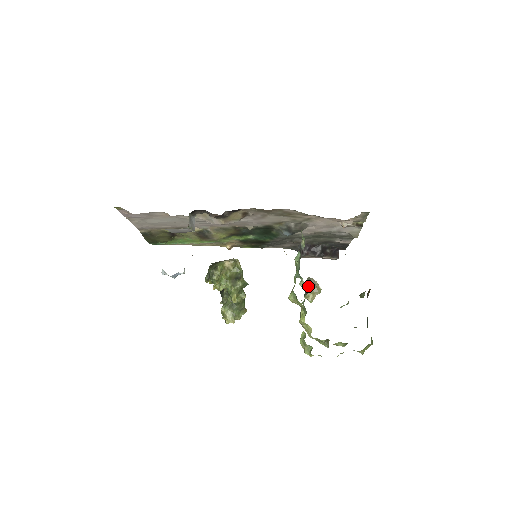
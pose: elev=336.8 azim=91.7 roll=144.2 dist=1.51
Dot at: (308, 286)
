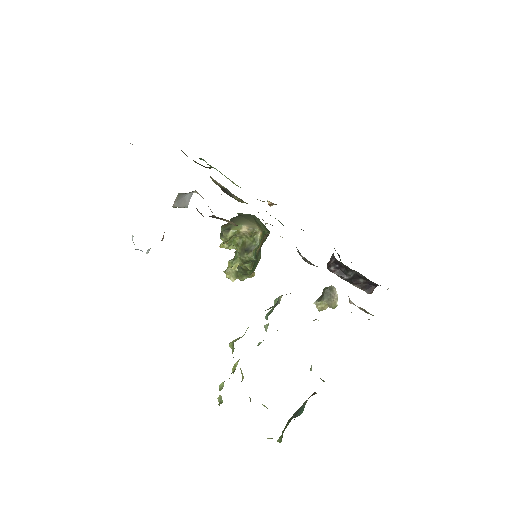
Dot at: (325, 294)
